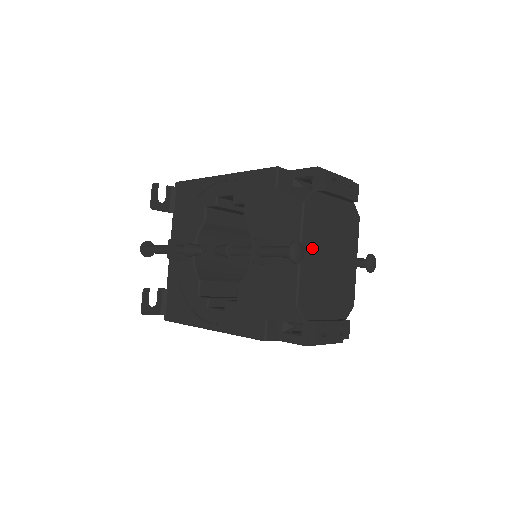
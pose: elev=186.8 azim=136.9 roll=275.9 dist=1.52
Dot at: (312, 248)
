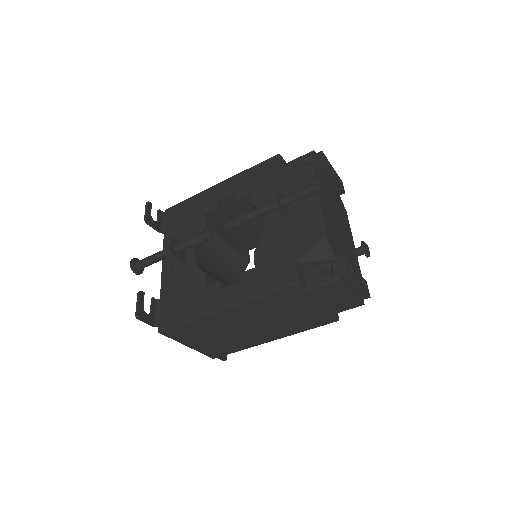
Dot at: (324, 202)
